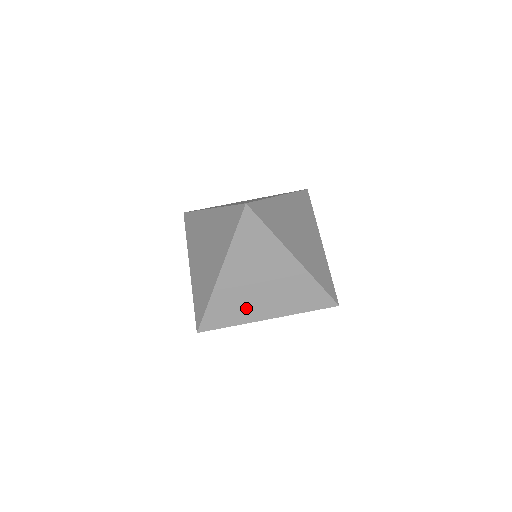
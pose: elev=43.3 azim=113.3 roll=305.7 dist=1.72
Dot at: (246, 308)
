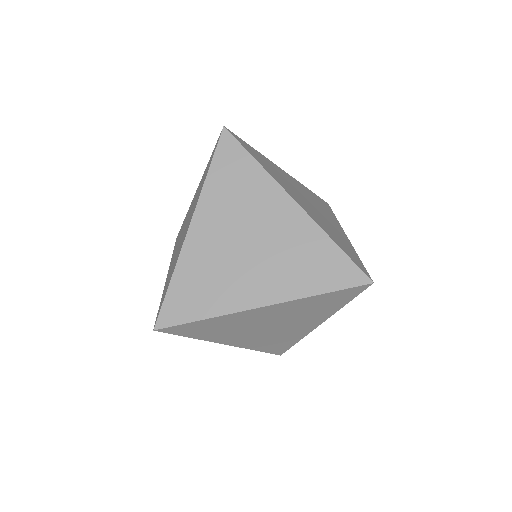
Dot at: (287, 335)
